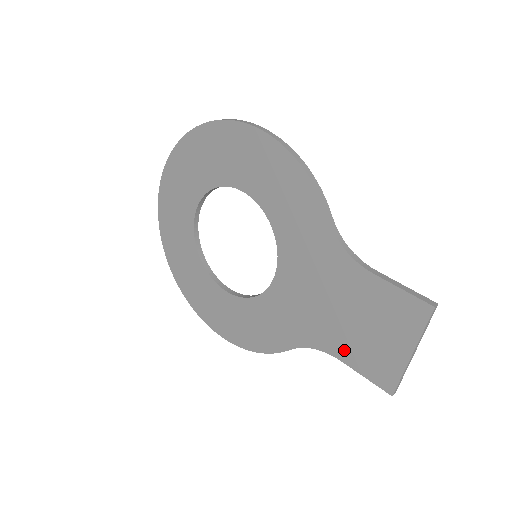
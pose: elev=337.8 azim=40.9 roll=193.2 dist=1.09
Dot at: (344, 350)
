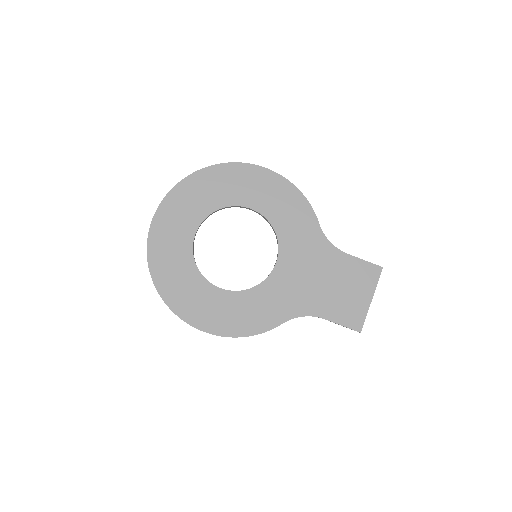
Dot at: (328, 310)
